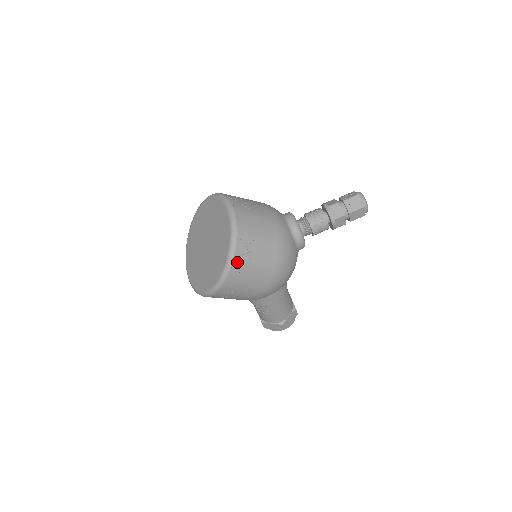
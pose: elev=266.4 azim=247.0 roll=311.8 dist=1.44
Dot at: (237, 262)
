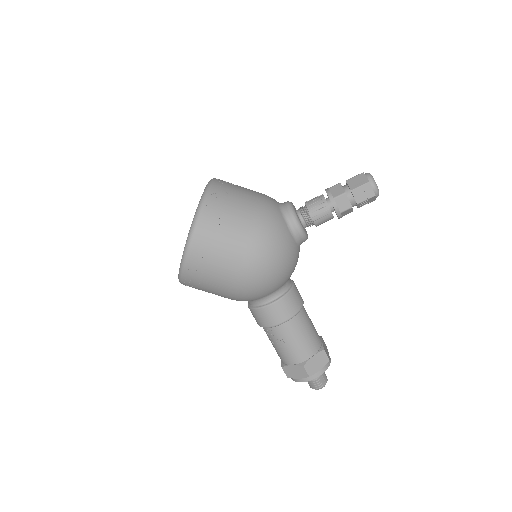
Dot at: (203, 221)
